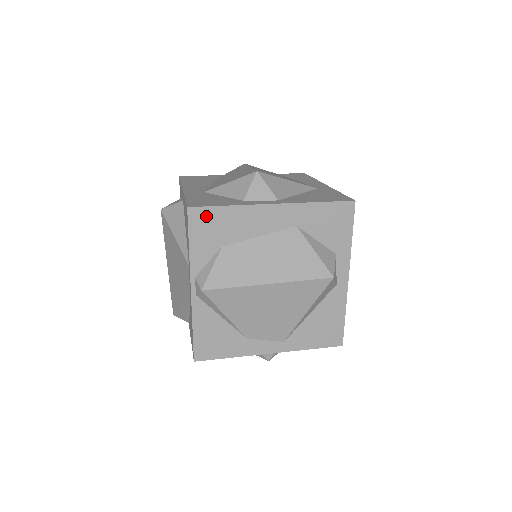
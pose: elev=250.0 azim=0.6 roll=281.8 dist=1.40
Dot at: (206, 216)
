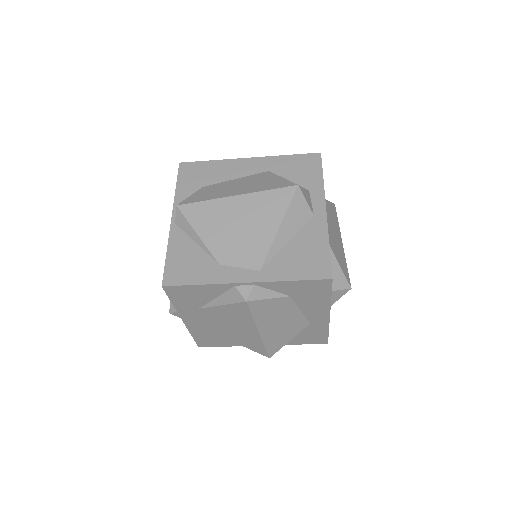
Dot at: (193, 168)
